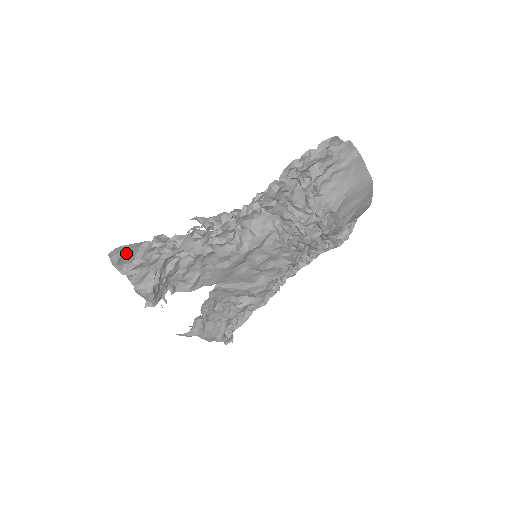
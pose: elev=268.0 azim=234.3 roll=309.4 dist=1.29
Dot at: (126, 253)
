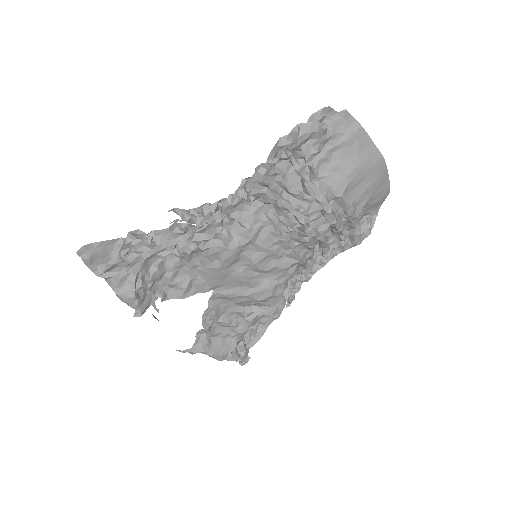
Dot at: (98, 251)
